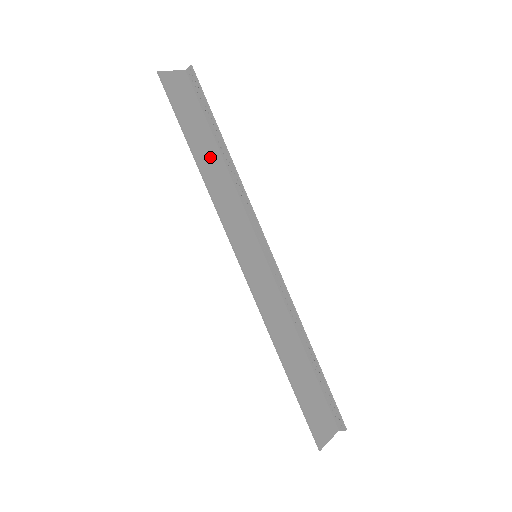
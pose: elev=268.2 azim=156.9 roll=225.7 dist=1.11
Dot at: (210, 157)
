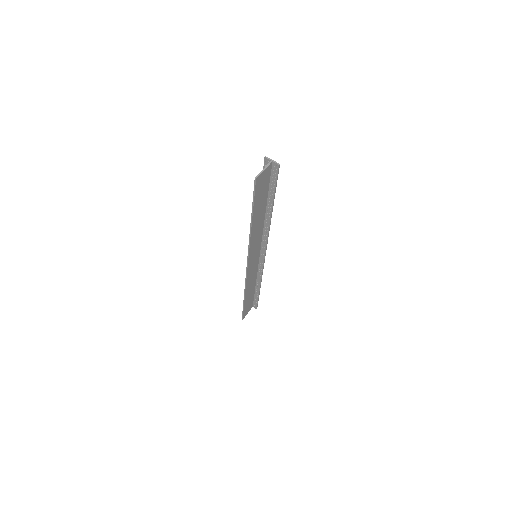
Dot at: (259, 217)
